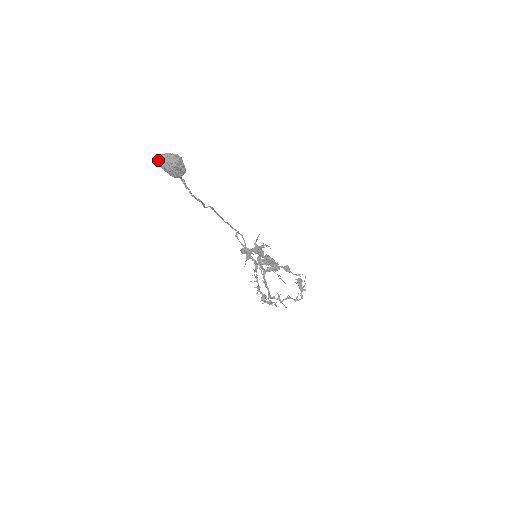
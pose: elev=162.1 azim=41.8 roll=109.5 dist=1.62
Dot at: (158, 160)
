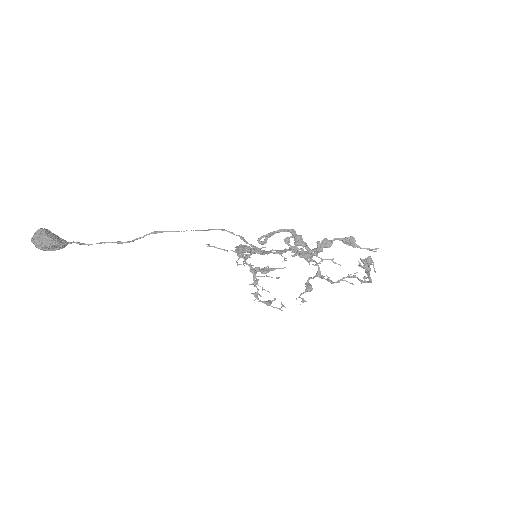
Dot at: occluded
